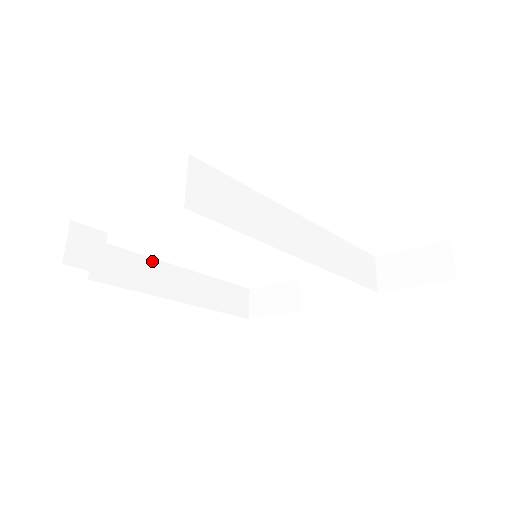
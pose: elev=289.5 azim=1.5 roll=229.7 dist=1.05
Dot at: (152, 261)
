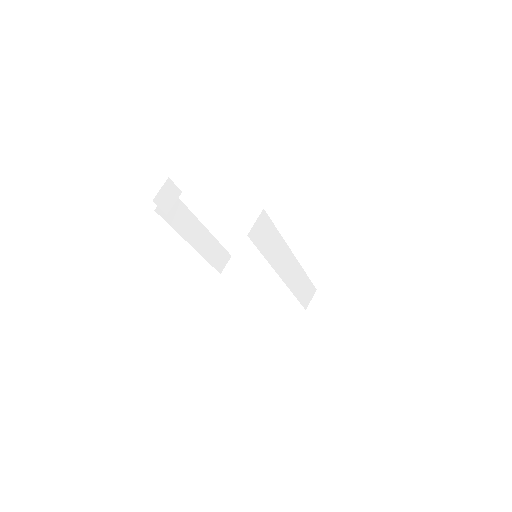
Dot at: (191, 214)
